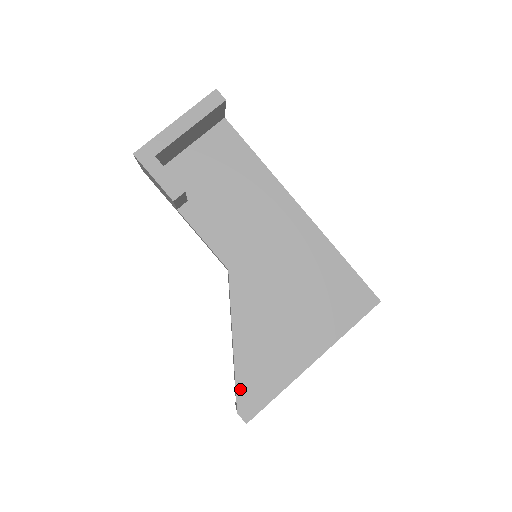
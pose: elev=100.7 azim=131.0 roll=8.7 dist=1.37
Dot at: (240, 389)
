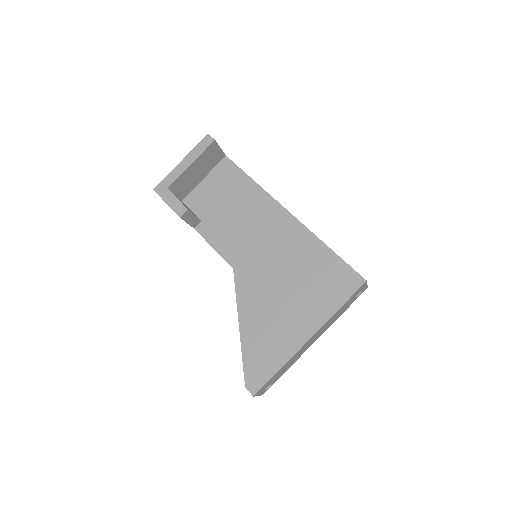
Dot at: (247, 366)
